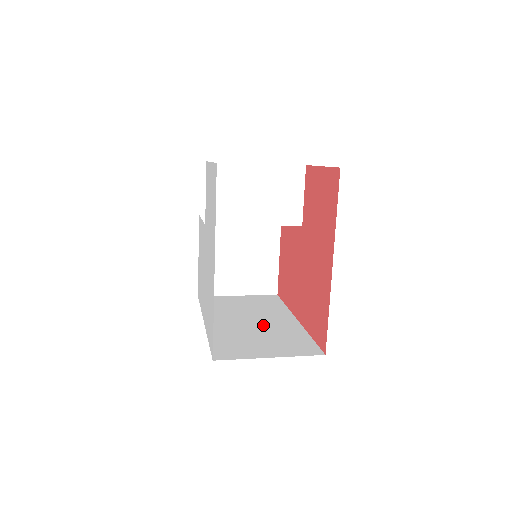
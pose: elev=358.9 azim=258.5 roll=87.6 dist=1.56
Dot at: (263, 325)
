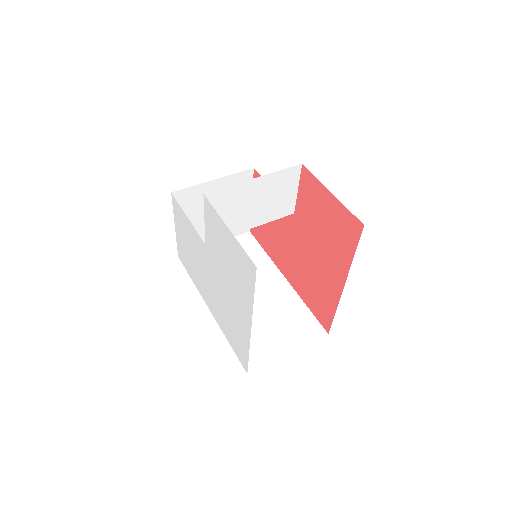
Dot at: (262, 298)
